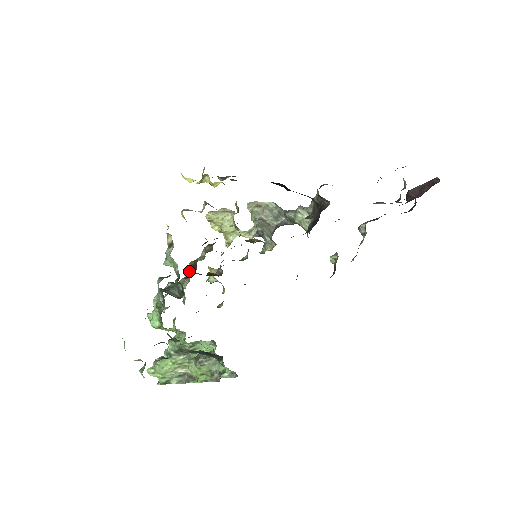
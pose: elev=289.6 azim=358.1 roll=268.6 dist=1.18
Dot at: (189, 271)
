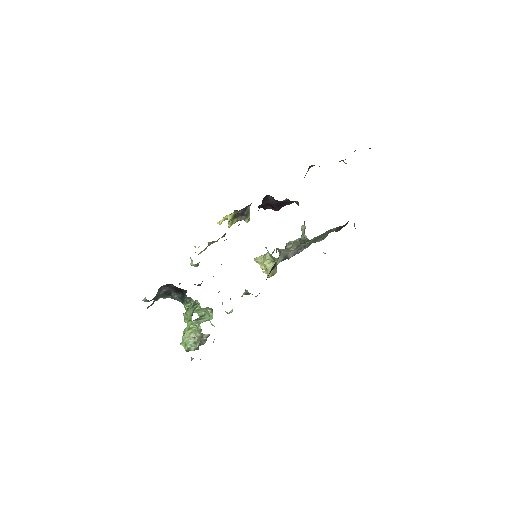
Dot at: occluded
